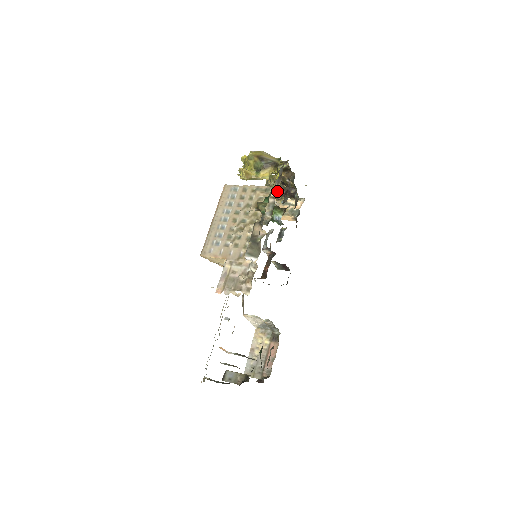
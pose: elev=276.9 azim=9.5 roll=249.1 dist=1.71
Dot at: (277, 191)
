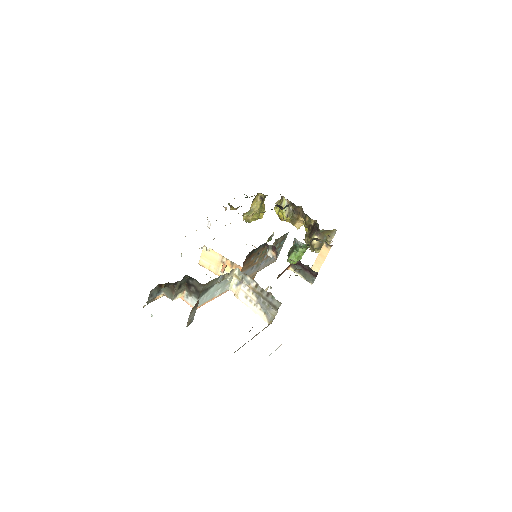
Dot at: occluded
